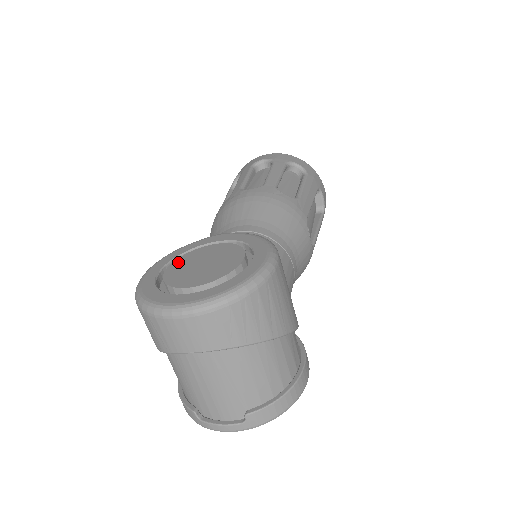
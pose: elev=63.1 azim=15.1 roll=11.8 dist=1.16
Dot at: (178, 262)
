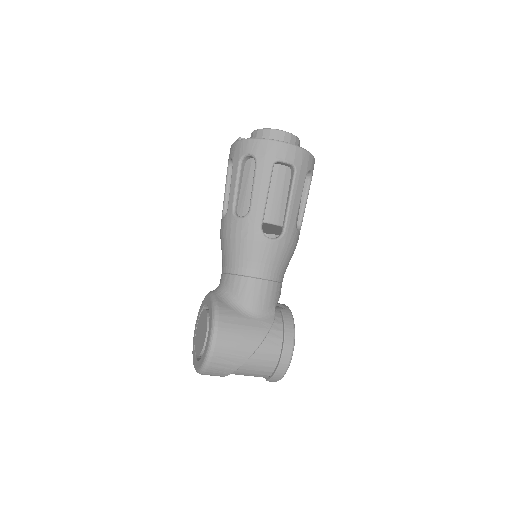
Dot at: (198, 324)
